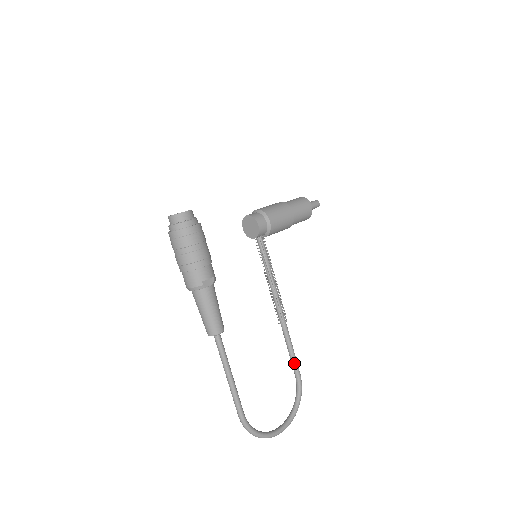
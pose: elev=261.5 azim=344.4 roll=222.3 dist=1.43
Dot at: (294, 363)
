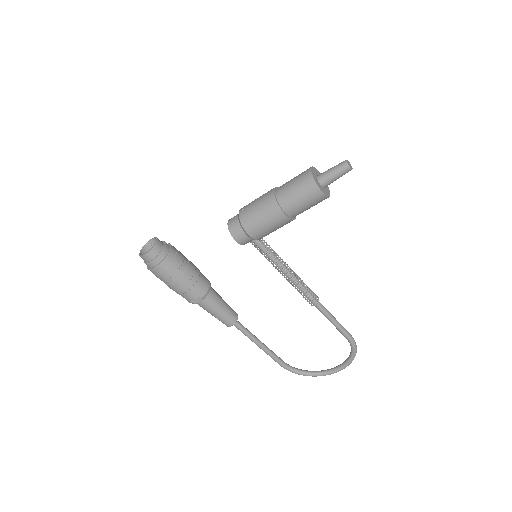
Dot at: (339, 331)
